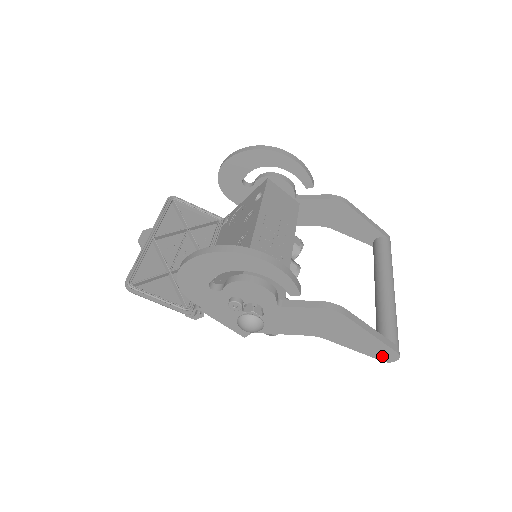
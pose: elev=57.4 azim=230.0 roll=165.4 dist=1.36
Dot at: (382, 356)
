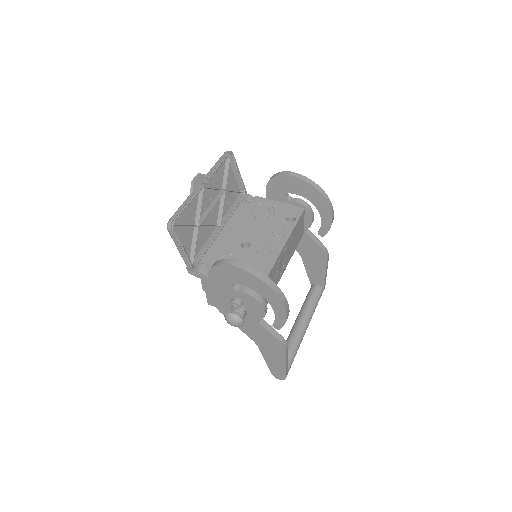
Dot at: (275, 373)
